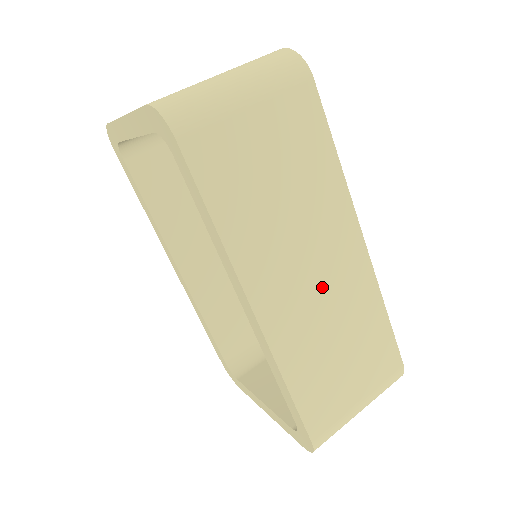
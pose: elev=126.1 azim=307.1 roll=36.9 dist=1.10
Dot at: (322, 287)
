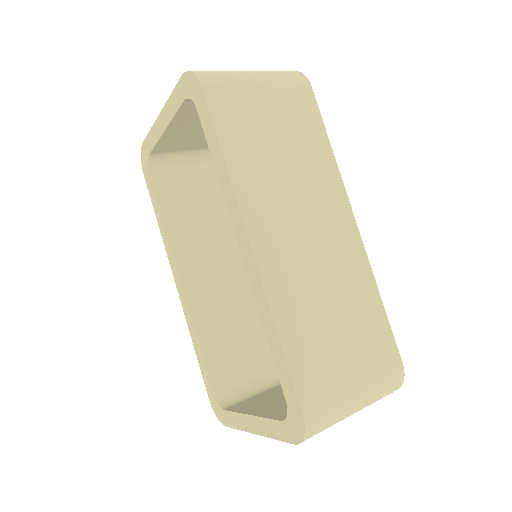
Dot at: (316, 247)
